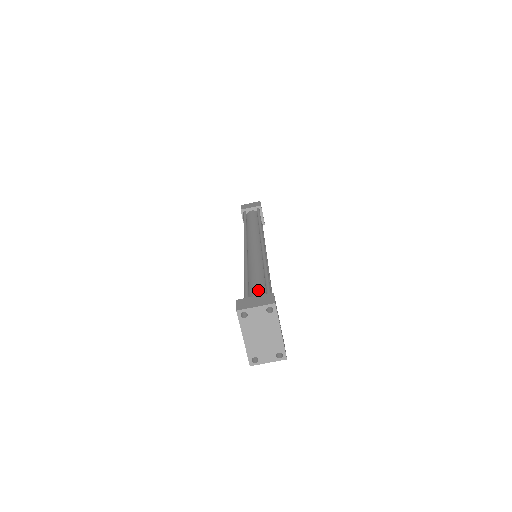
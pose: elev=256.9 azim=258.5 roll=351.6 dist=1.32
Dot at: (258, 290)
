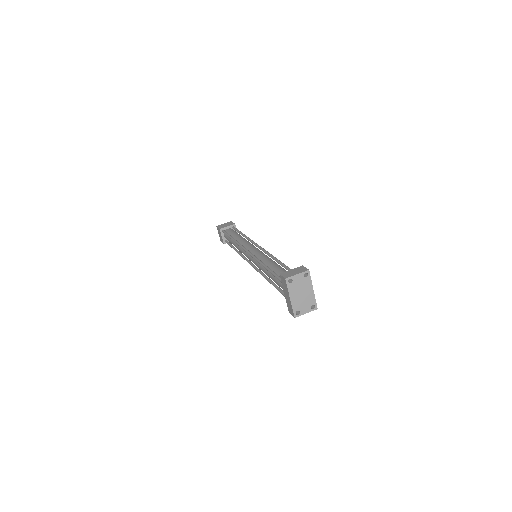
Dot at: (282, 271)
